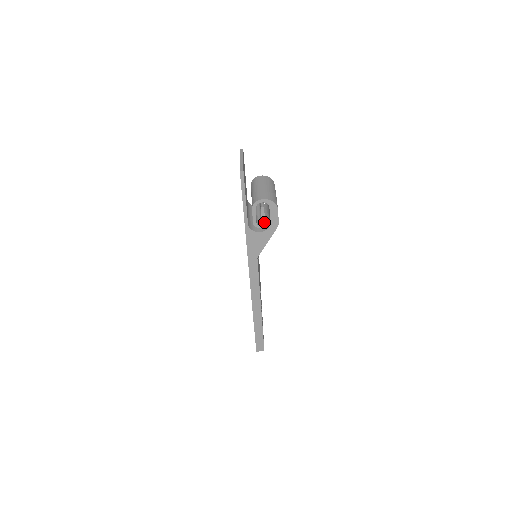
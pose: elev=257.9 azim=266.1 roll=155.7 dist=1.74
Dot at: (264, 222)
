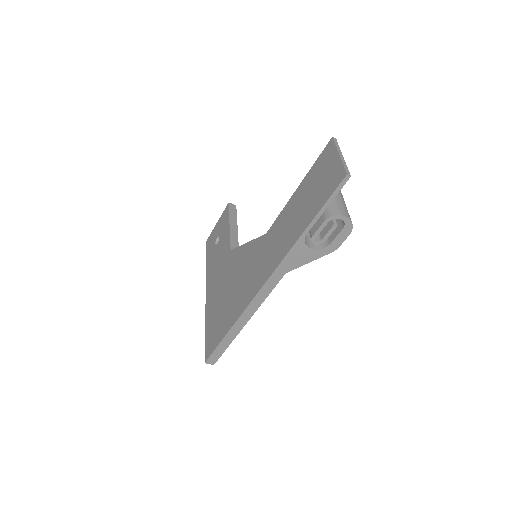
Dot at: (325, 240)
